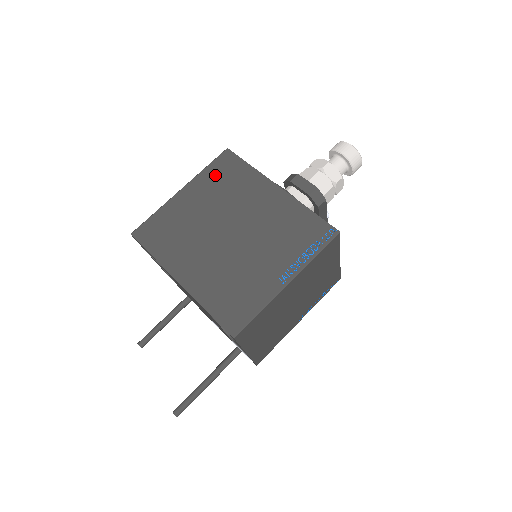
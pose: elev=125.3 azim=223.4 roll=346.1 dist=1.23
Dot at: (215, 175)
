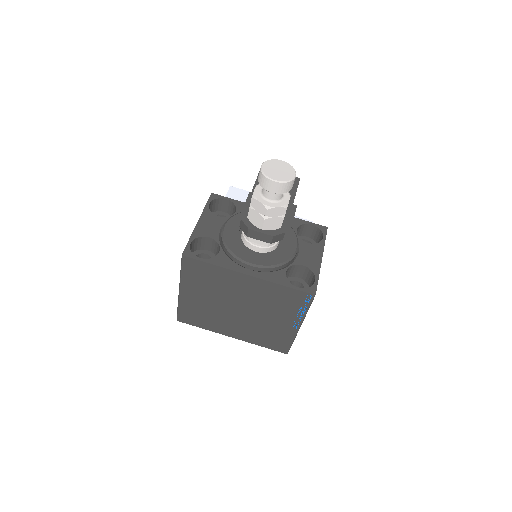
Dot at: (193, 277)
